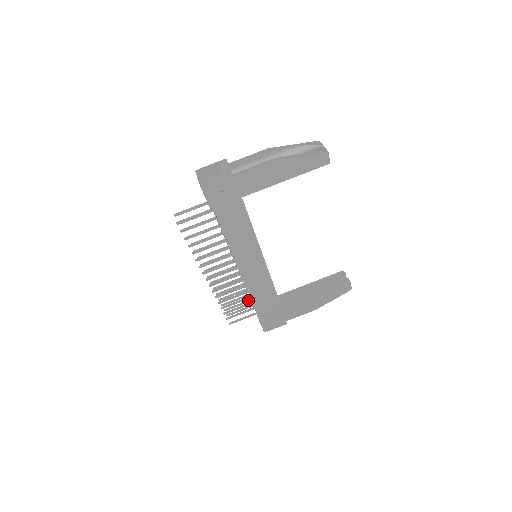
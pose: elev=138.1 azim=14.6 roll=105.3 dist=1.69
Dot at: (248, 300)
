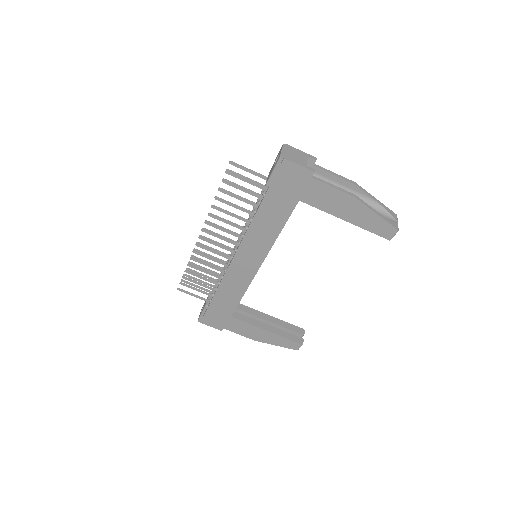
Dot at: (211, 284)
